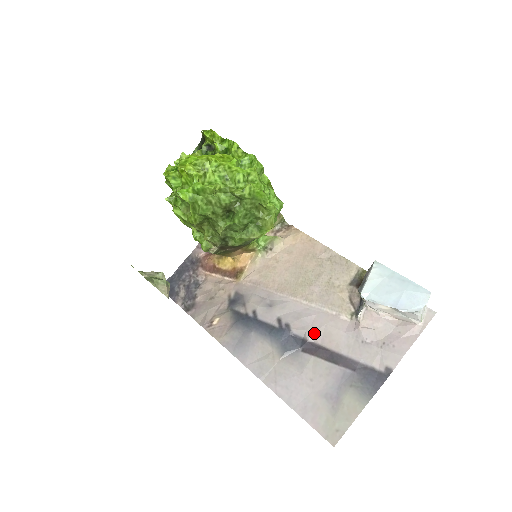
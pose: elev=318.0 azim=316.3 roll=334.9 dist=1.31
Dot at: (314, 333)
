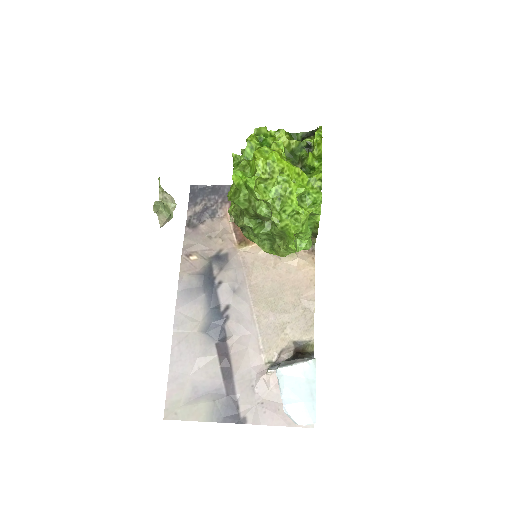
Dot at: (235, 343)
